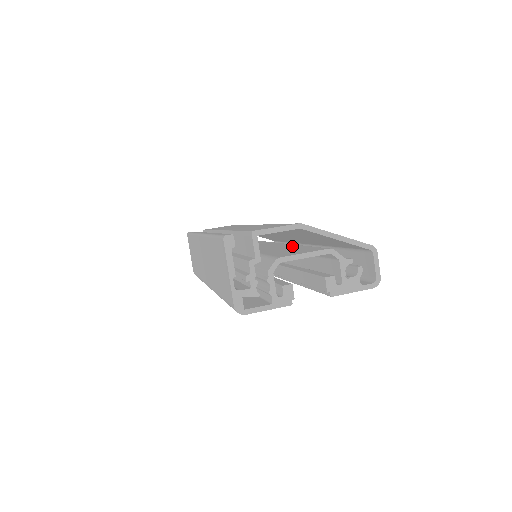
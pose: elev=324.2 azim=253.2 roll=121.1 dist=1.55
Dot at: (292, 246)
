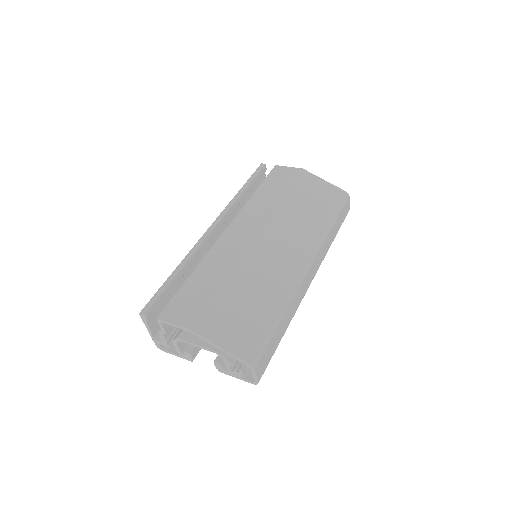
Dot at: occluded
